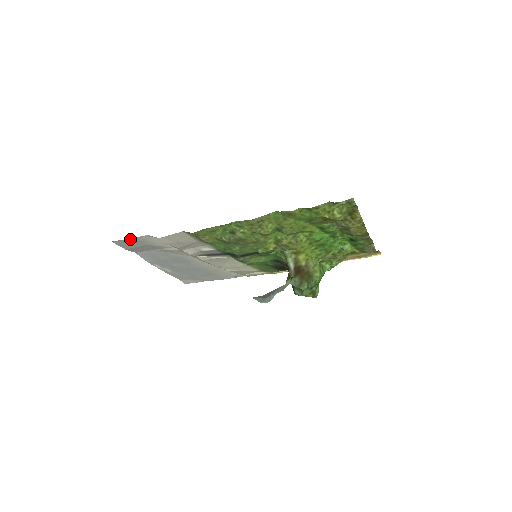
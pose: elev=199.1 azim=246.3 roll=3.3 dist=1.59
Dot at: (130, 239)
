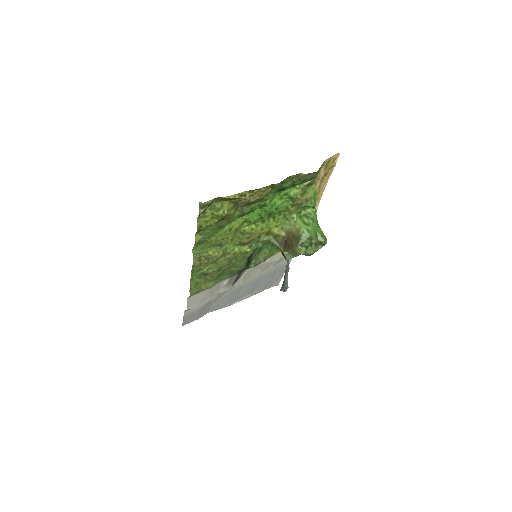
Dot at: (184, 319)
